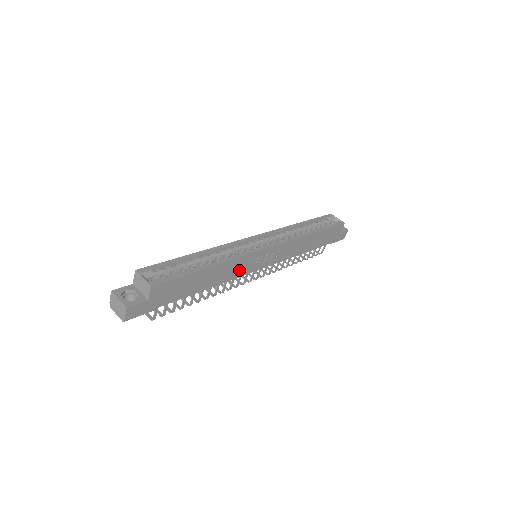
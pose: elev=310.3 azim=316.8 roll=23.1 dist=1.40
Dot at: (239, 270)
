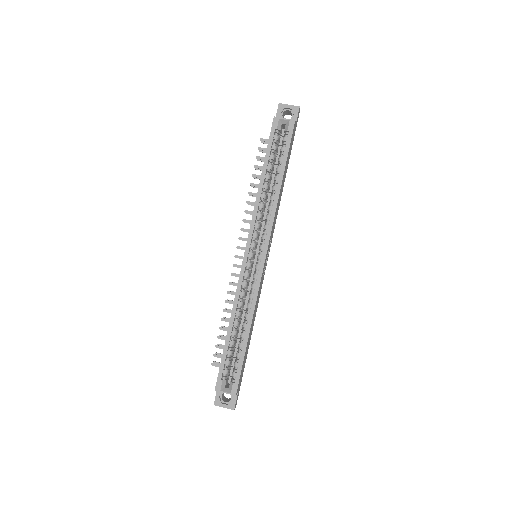
Dot at: (259, 293)
